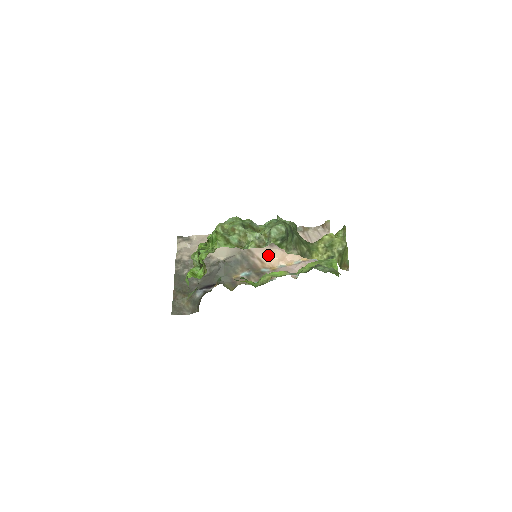
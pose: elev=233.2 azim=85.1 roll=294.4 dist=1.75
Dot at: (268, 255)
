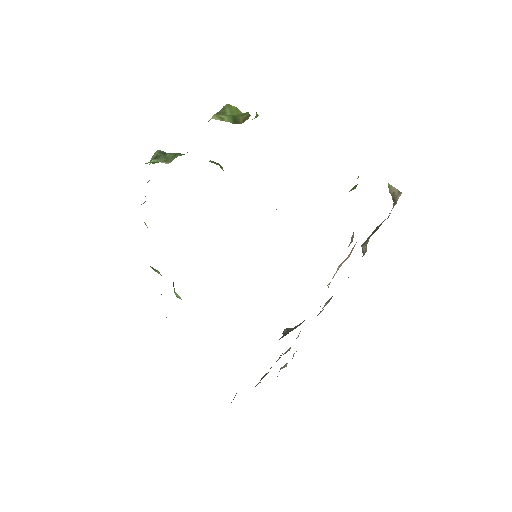
Dot at: occluded
